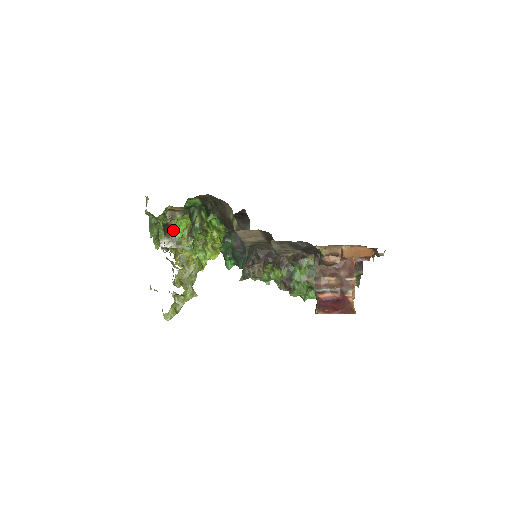
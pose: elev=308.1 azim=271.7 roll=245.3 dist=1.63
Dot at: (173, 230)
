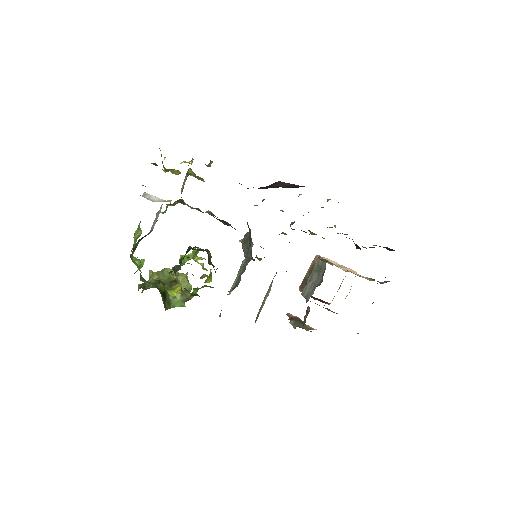
Dot at: occluded
